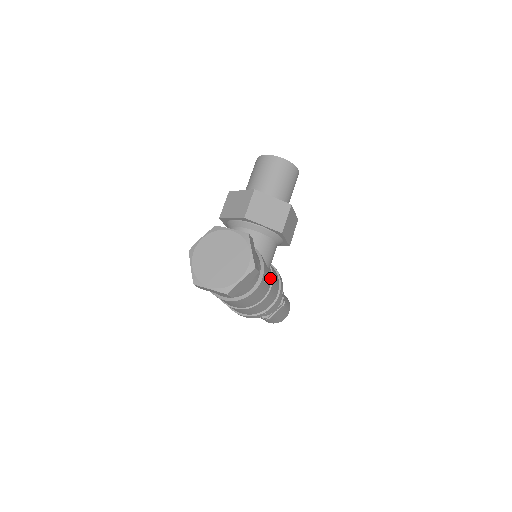
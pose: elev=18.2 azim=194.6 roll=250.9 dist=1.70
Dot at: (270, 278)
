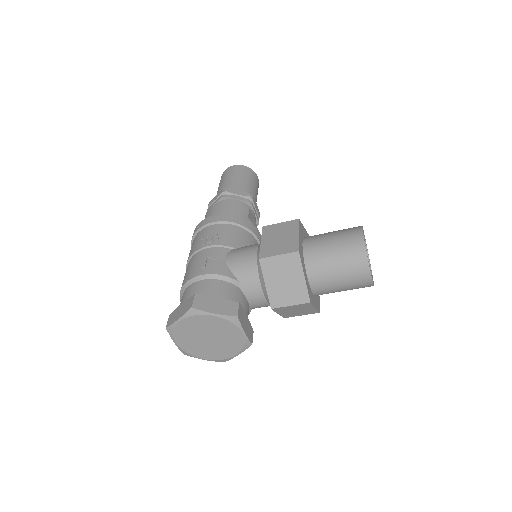
Dot at: occluded
